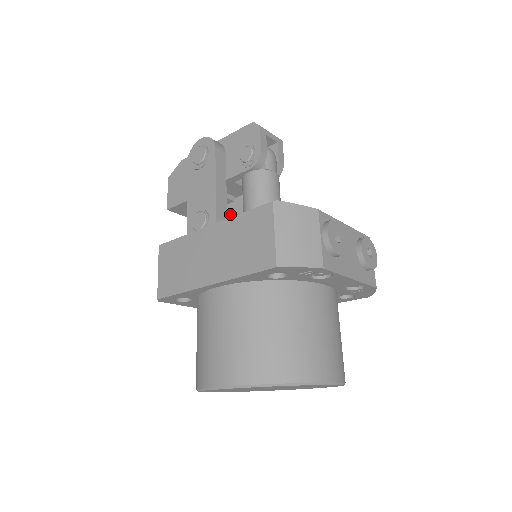
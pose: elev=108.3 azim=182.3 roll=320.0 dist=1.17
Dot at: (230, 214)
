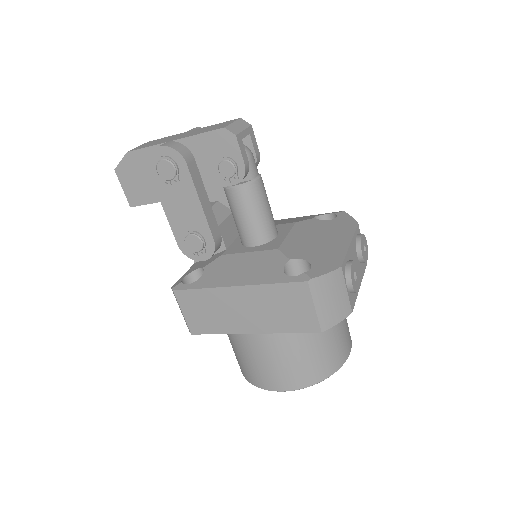
Dot at: (219, 222)
